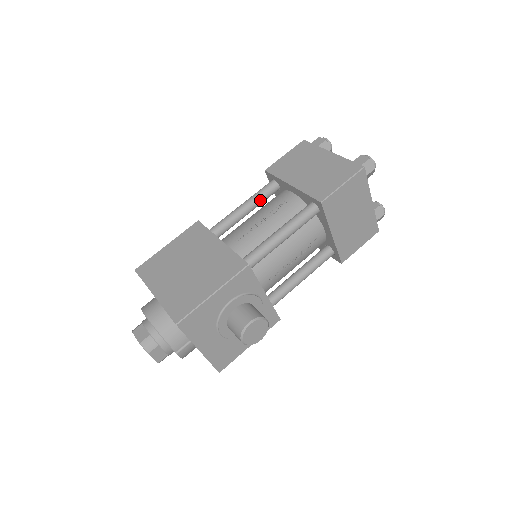
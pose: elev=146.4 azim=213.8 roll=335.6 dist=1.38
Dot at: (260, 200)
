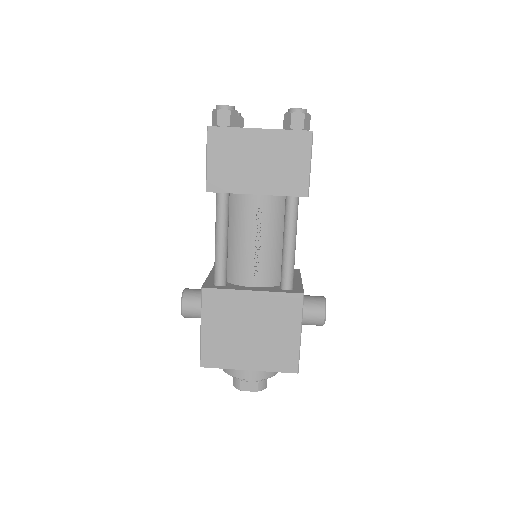
Dot at: (228, 220)
